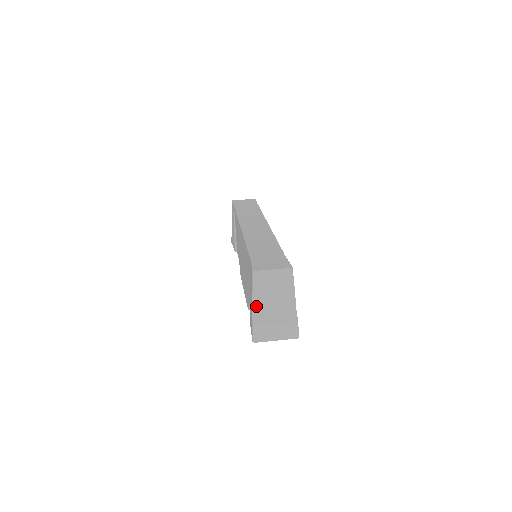
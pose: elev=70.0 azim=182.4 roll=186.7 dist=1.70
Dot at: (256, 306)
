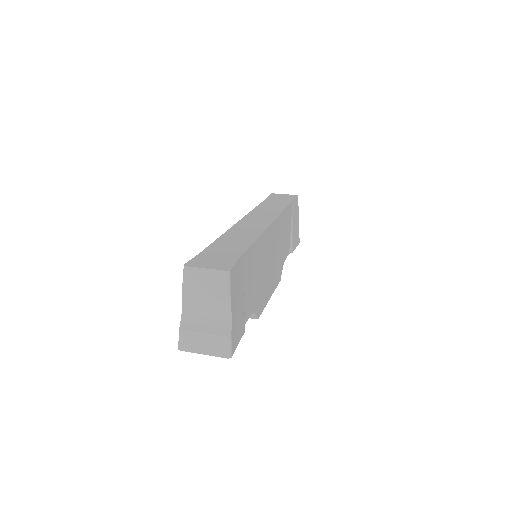
Dot at: (186, 308)
